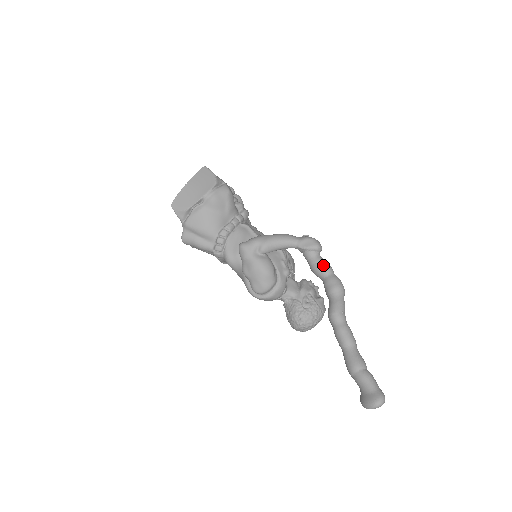
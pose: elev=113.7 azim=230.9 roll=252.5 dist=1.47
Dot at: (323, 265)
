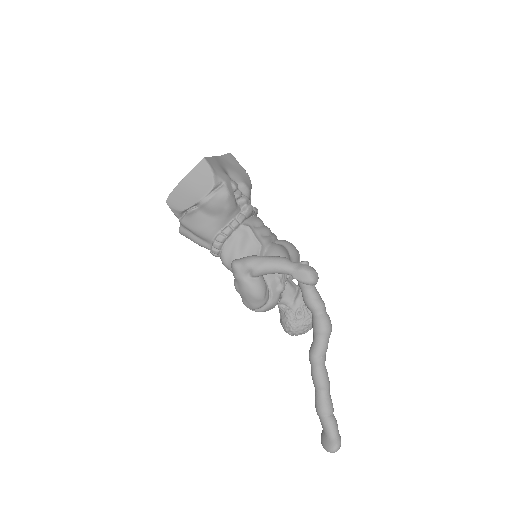
Dot at: (314, 302)
